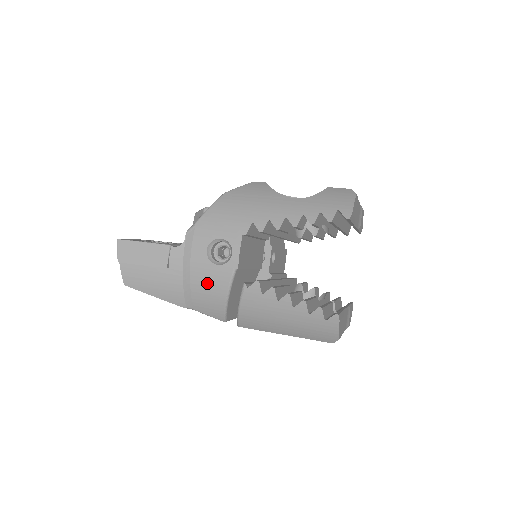
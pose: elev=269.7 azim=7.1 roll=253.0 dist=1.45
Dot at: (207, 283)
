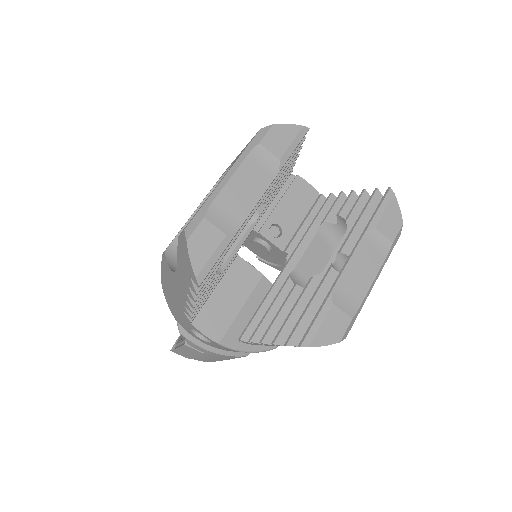
Dot at: occluded
